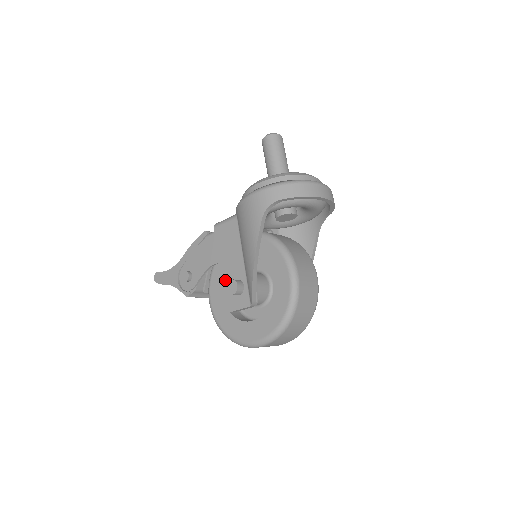
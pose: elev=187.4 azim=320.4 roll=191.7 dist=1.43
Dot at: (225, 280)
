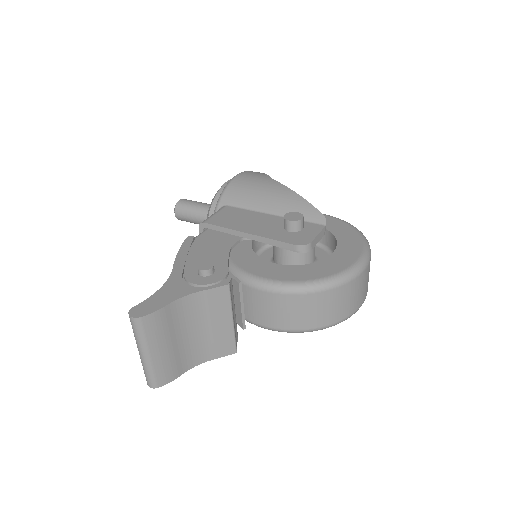
Dot at: (271, 233)
